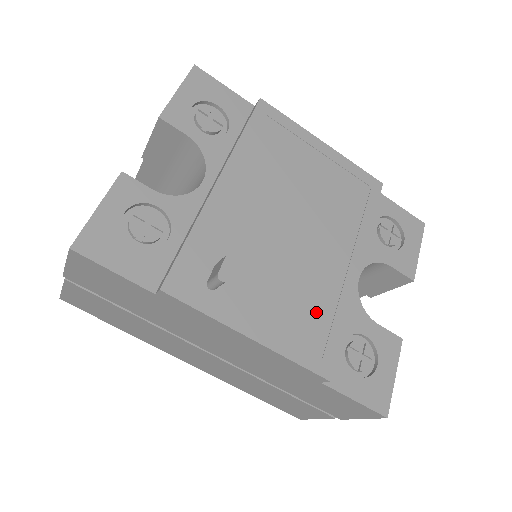
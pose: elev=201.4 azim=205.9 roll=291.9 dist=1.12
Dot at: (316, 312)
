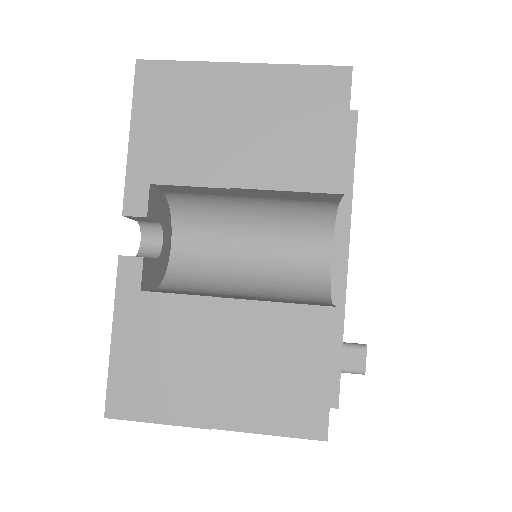
Dot at: occluded
